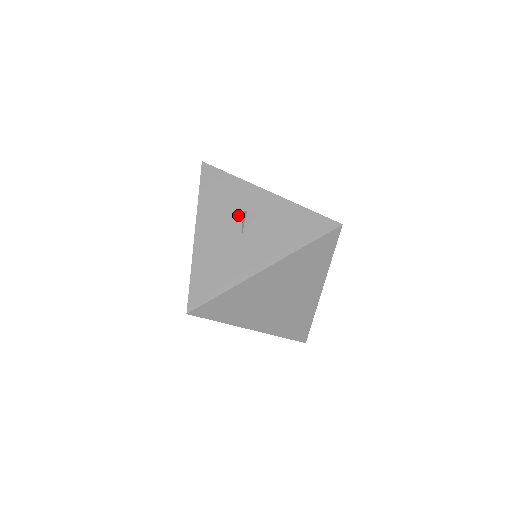
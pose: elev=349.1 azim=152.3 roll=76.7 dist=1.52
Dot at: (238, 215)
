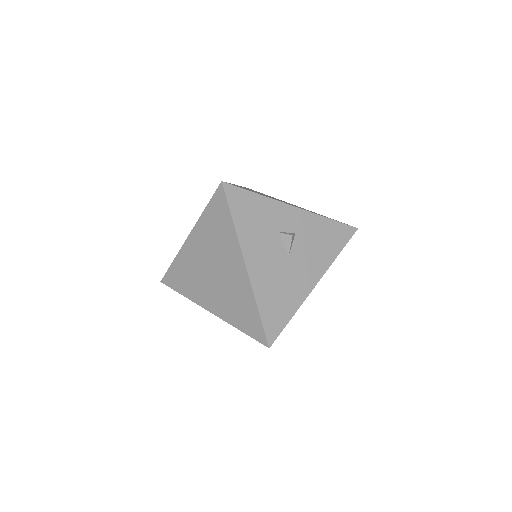
Dot at: (279, 238)
